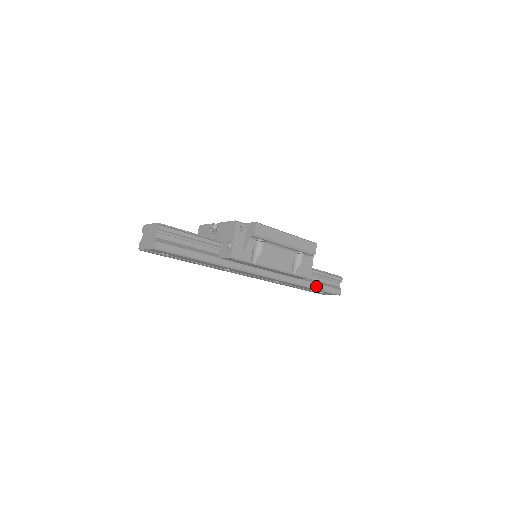
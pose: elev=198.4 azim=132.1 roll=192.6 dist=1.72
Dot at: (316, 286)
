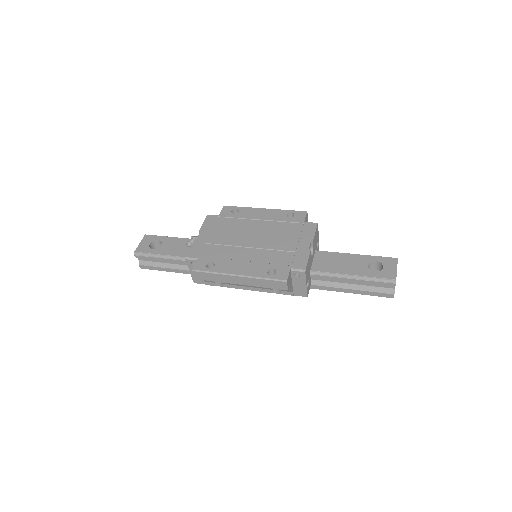
Dot at: (341, 290)
